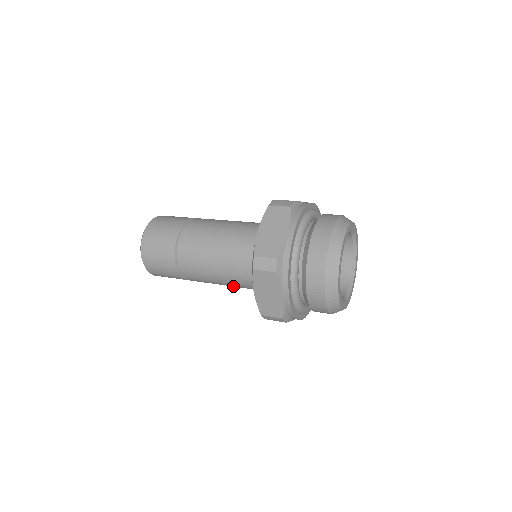
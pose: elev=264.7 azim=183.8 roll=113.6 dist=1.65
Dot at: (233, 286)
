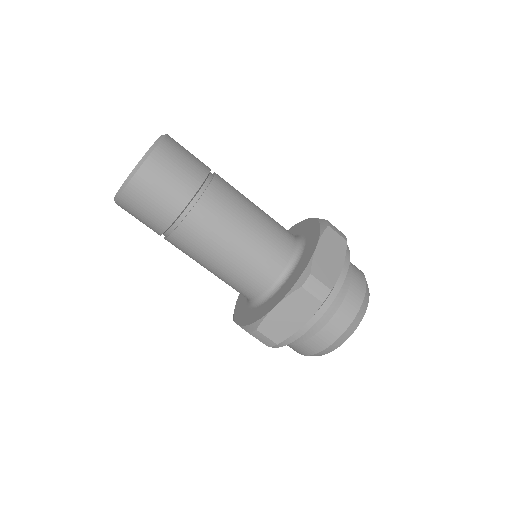
Dot at: (218, 275)
